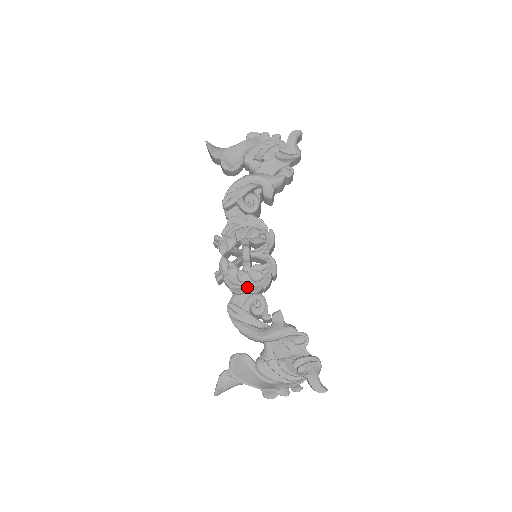
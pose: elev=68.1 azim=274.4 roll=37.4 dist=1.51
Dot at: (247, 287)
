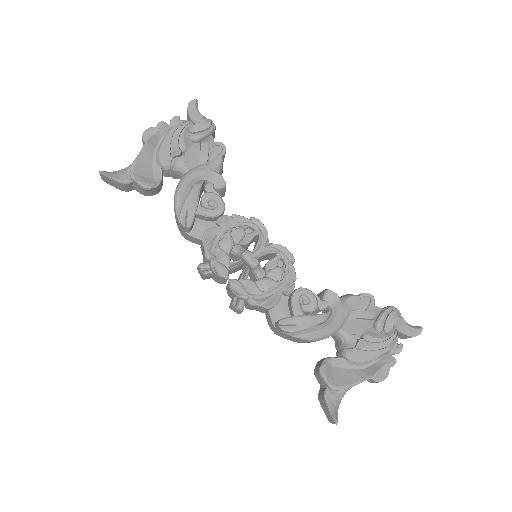
Dot at: (279, 292)
